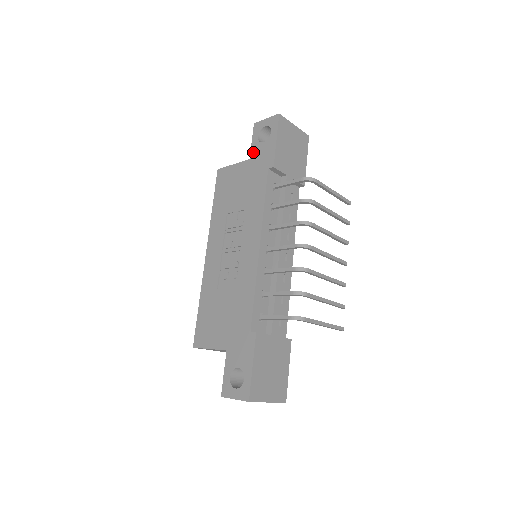
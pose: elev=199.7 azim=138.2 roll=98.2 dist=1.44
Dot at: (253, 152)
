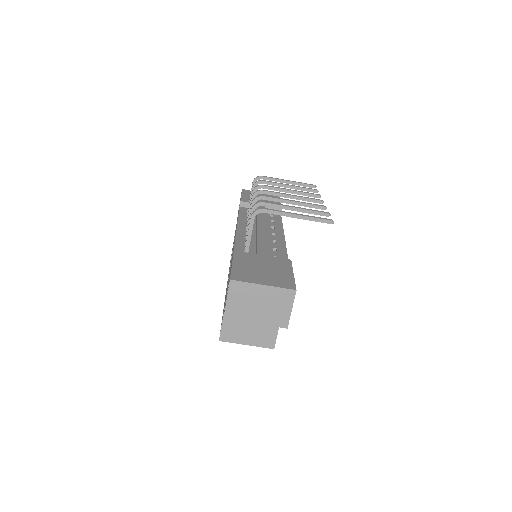
Dot at: occluded
